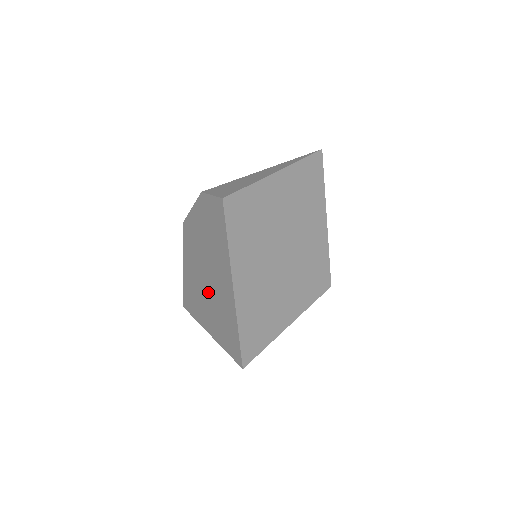
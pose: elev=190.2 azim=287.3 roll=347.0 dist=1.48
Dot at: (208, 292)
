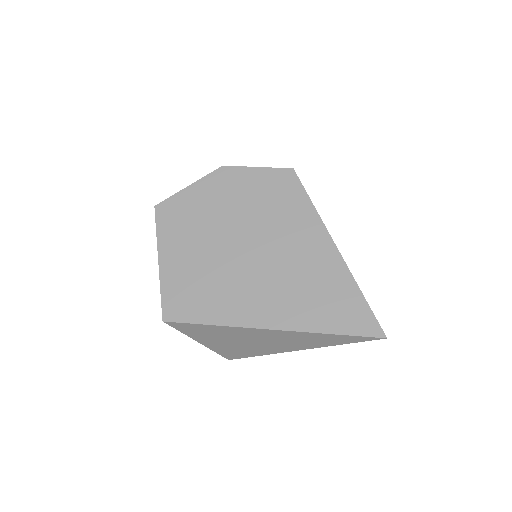
Dot at: (265, 277)
